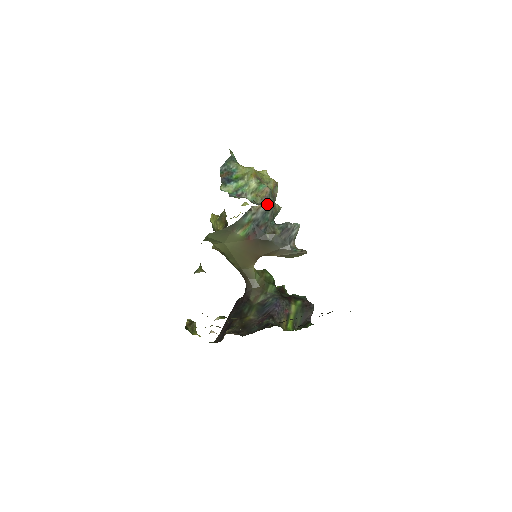
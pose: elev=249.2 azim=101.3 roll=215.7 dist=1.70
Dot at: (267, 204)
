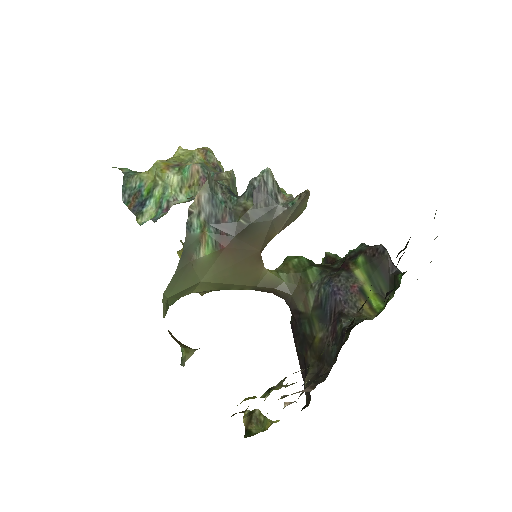
Dot at: (204, 186)
